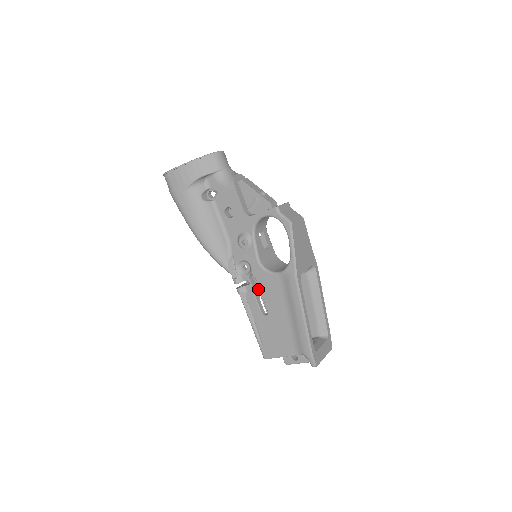
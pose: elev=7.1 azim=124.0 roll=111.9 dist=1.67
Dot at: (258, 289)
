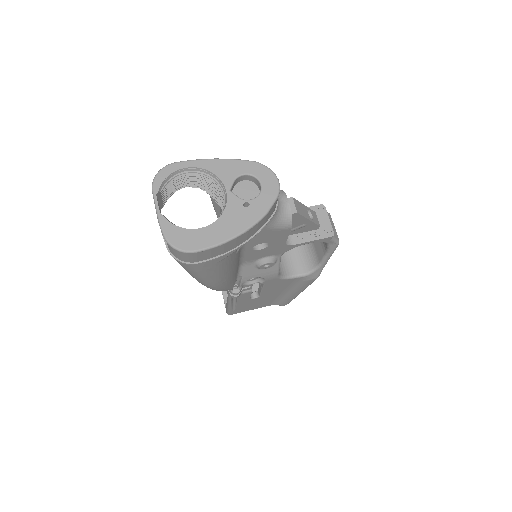
Dot at: occluded
